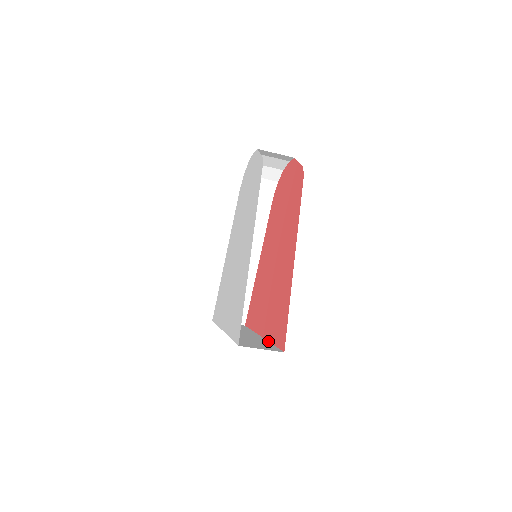
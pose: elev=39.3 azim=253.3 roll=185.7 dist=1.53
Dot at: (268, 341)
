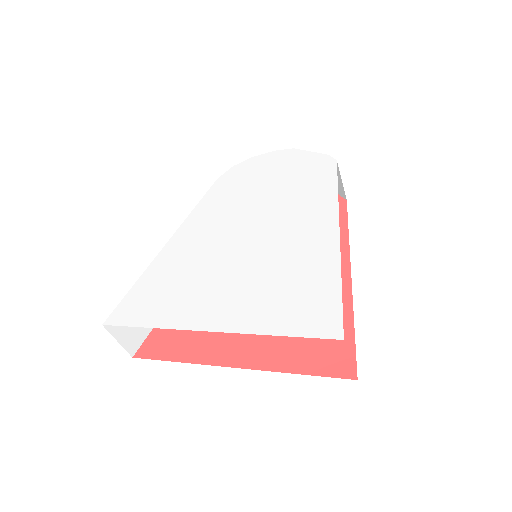
Dot at: (273, 371)
